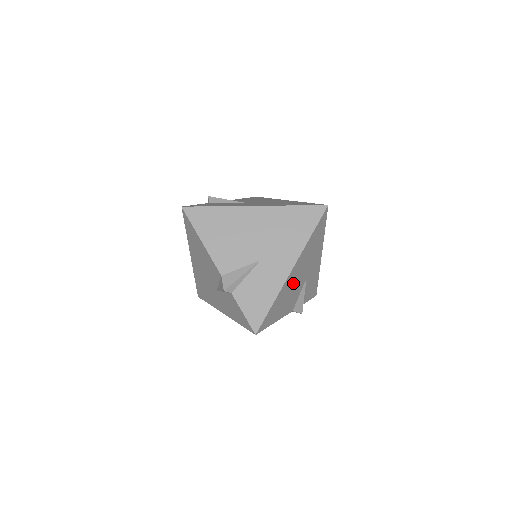
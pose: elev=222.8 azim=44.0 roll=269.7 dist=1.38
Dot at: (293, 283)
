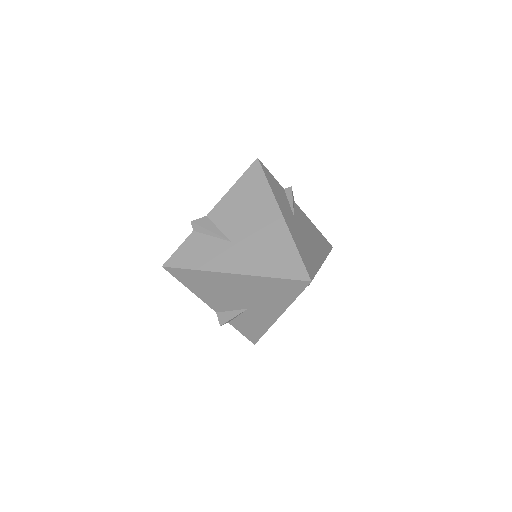
Dot at: occluded
